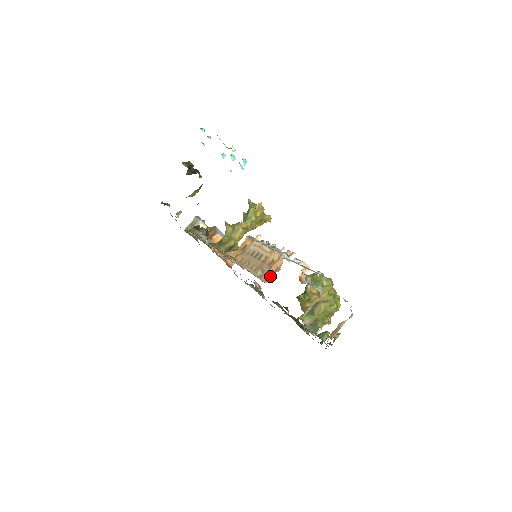
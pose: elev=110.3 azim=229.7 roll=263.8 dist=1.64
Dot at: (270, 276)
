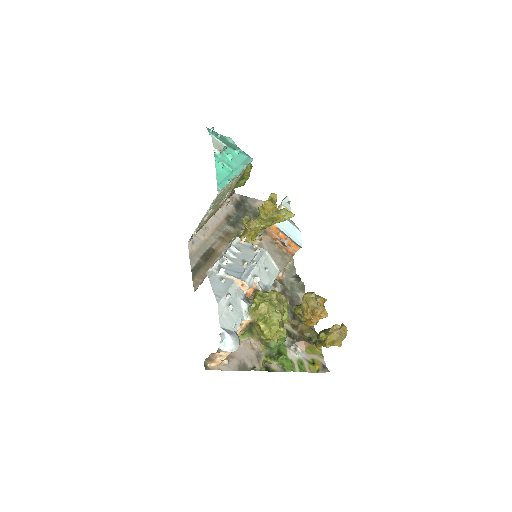
Dot at: occluded
